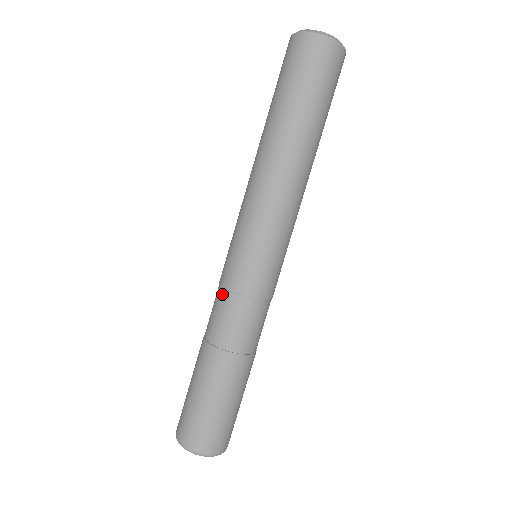
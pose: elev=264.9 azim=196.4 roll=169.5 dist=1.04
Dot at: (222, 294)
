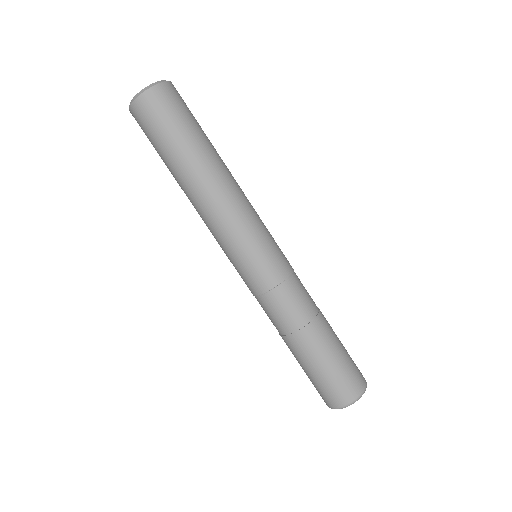
Dot at: occluded
